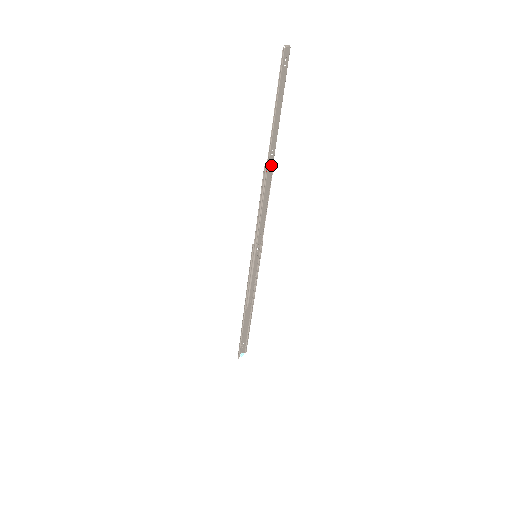
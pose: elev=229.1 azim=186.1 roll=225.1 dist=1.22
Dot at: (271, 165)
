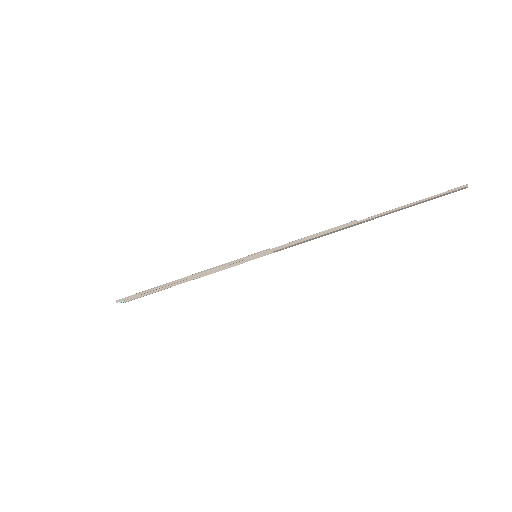
Dot at: (359, 223)
